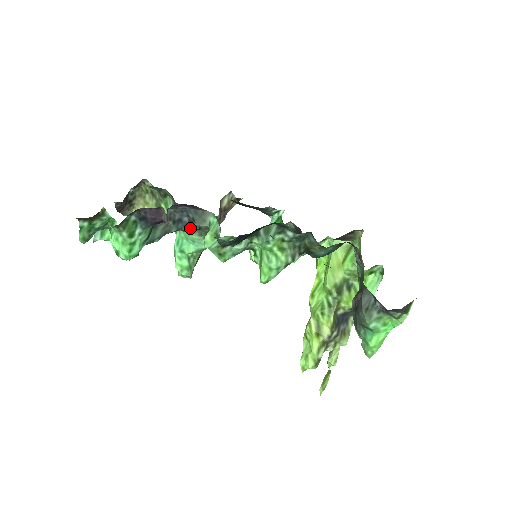
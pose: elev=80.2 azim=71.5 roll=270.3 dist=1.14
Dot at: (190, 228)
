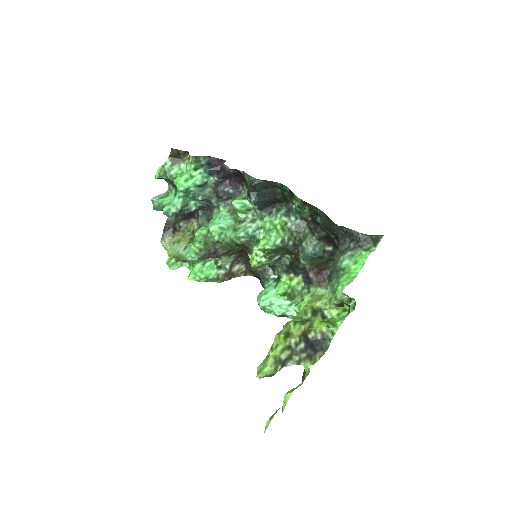
Dot at: (225, 203)
